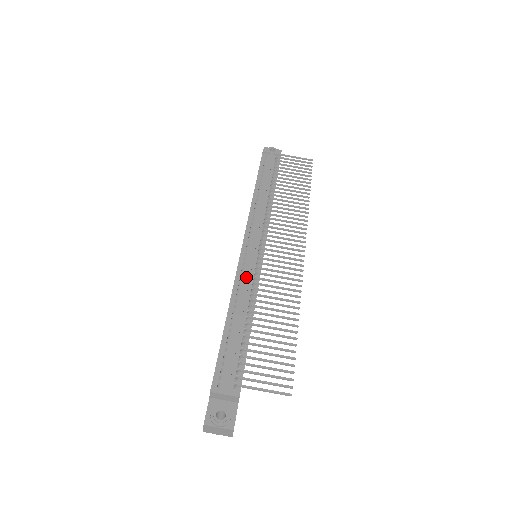
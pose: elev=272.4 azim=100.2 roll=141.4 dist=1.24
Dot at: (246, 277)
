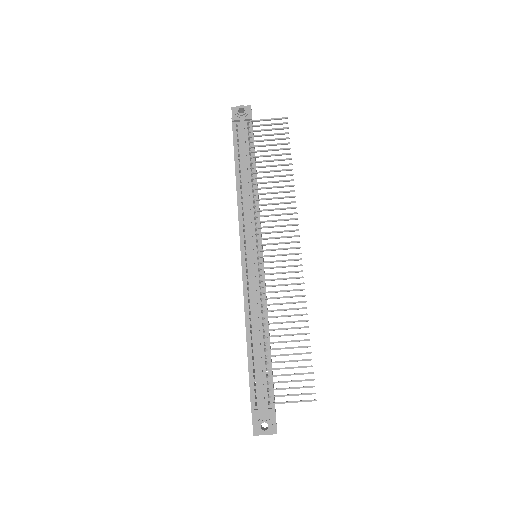
Dot at: (253, 293)
